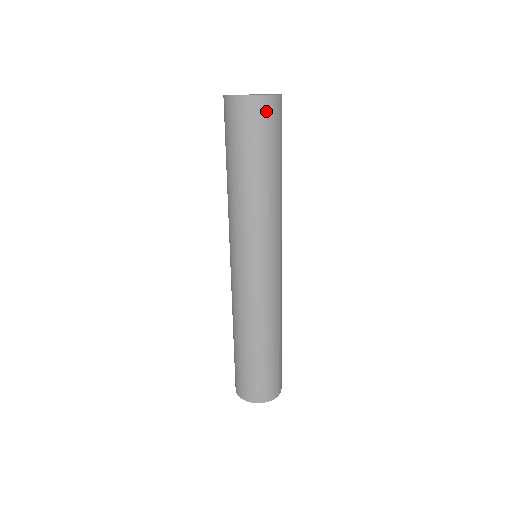
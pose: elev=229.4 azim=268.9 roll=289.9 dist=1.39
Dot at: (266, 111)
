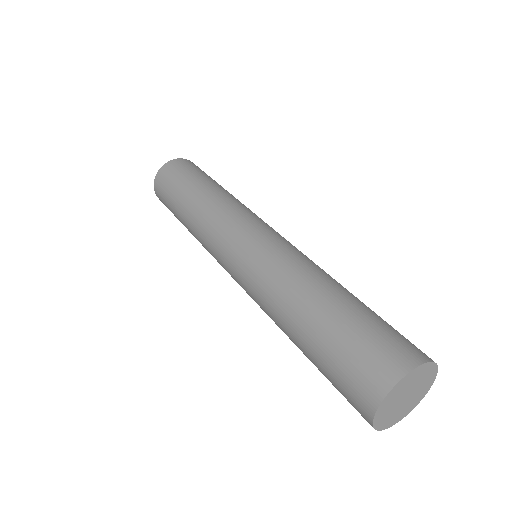
Dot at: (182, 163)
